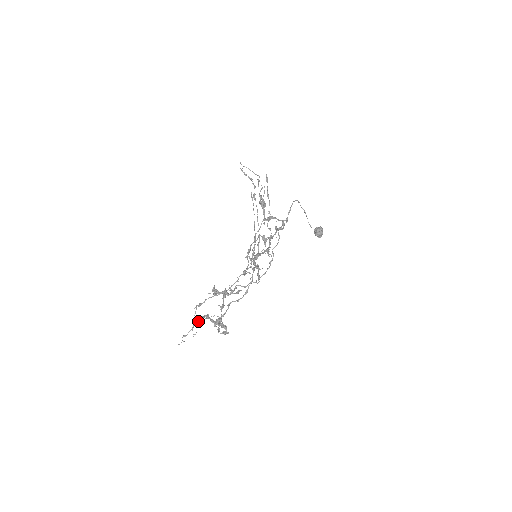
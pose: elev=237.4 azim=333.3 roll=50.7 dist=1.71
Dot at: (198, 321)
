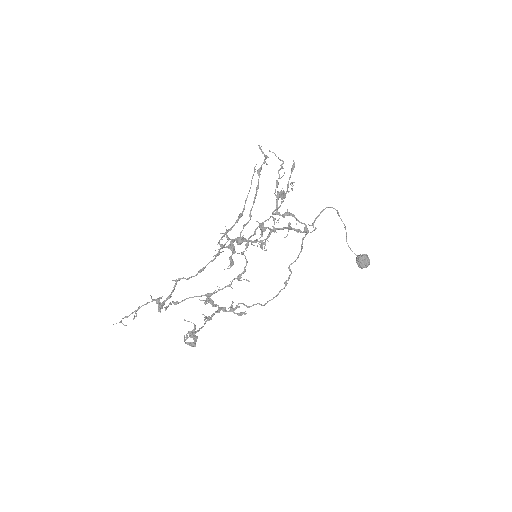
Dot at: occluded
